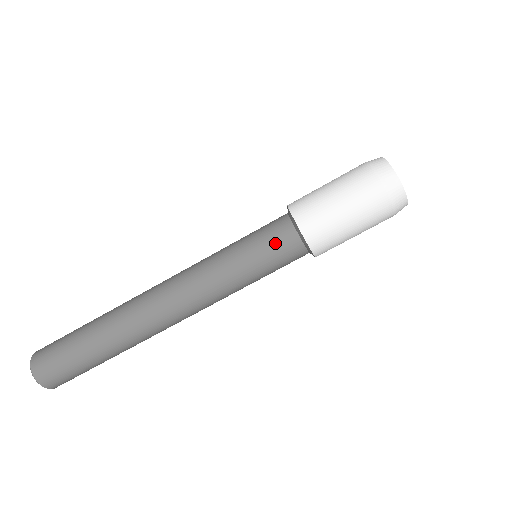
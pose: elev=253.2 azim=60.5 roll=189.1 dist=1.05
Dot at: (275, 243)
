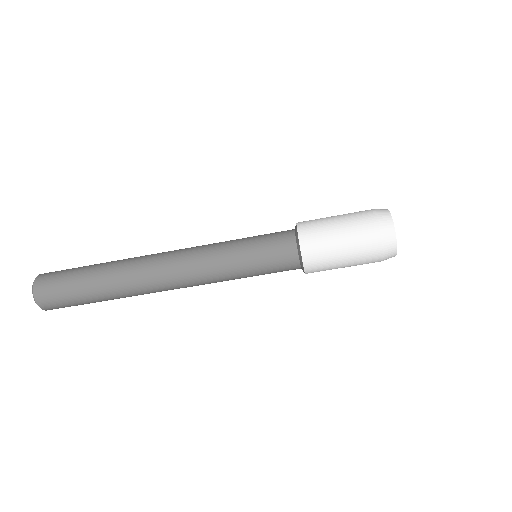
Dot at: (280, 271)
